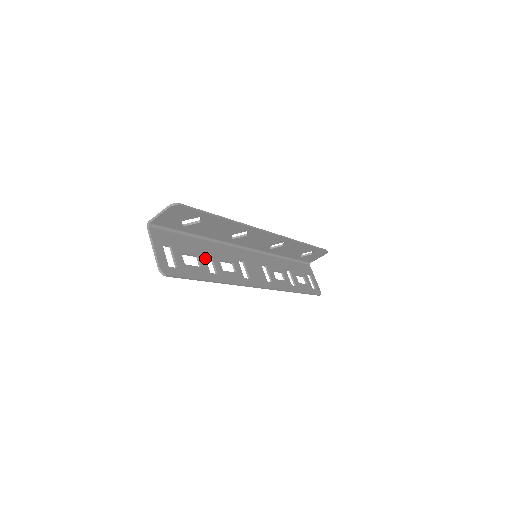
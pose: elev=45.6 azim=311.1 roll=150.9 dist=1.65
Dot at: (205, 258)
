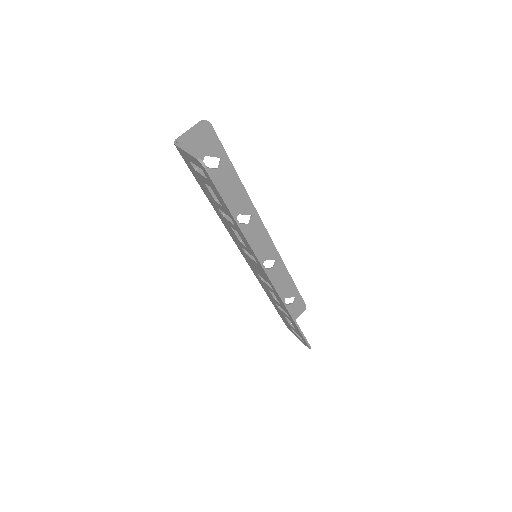
Dot at: occluded
